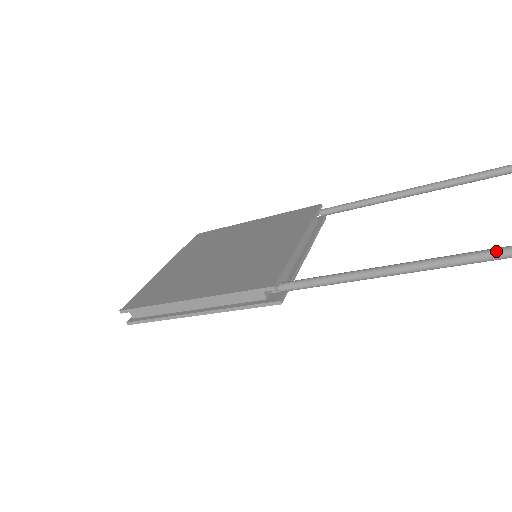
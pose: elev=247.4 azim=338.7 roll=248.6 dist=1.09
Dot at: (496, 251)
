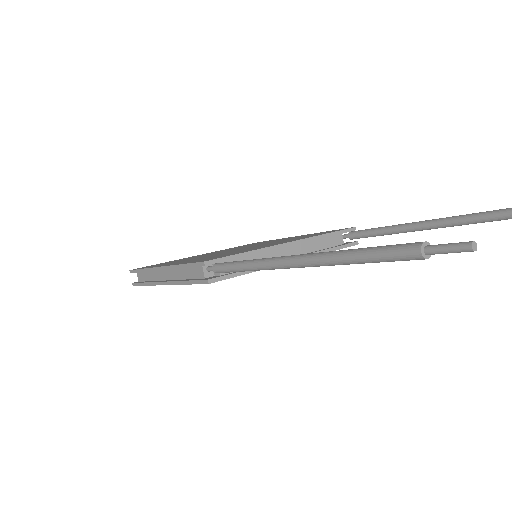
Dot at: (374, 248)
